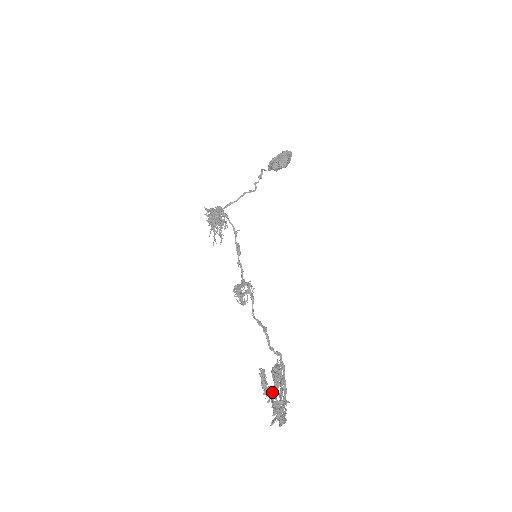
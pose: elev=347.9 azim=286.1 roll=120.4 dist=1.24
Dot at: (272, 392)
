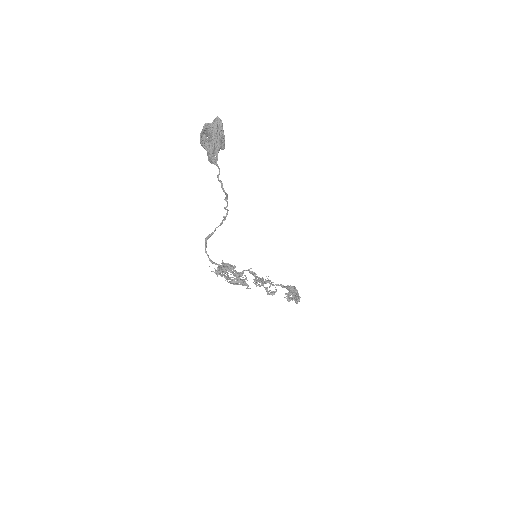
Dot at: (290, 295)
